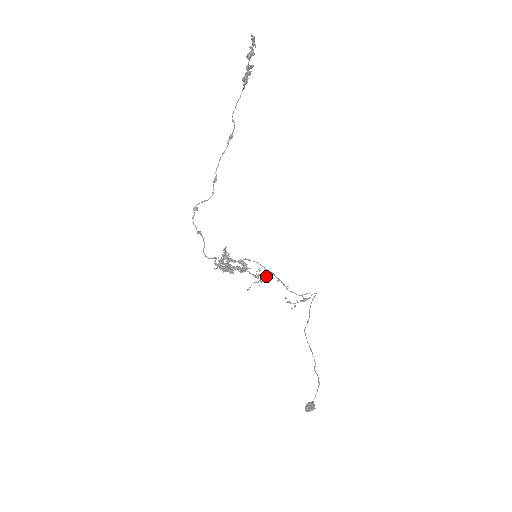
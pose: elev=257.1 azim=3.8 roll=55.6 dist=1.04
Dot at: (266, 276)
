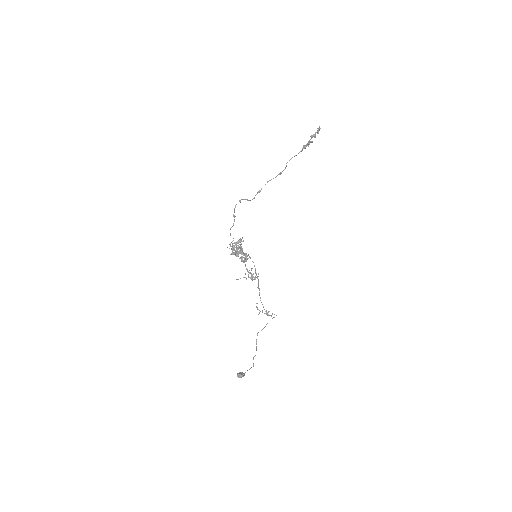
Dot at: occluded
